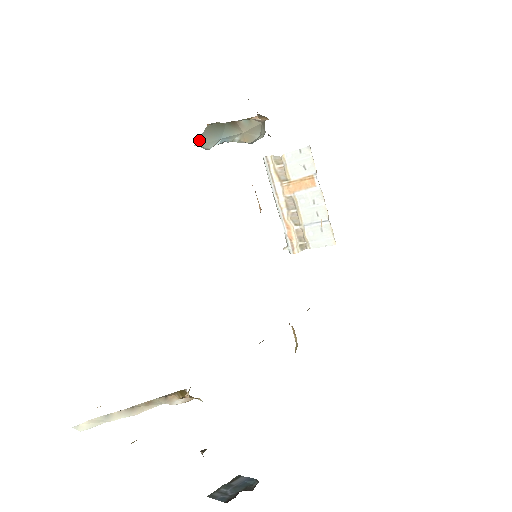
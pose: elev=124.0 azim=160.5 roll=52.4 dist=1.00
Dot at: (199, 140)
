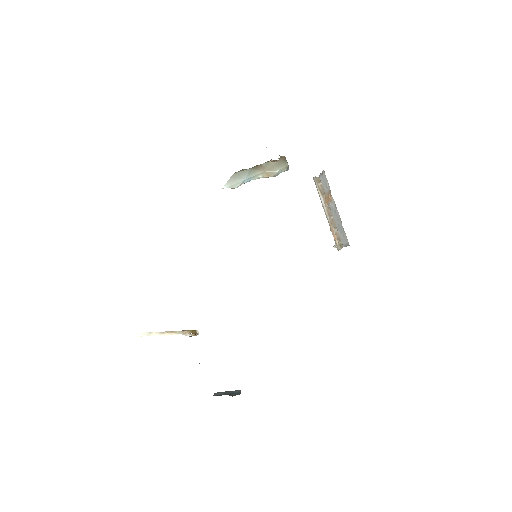
Dot at: (226, 185)
